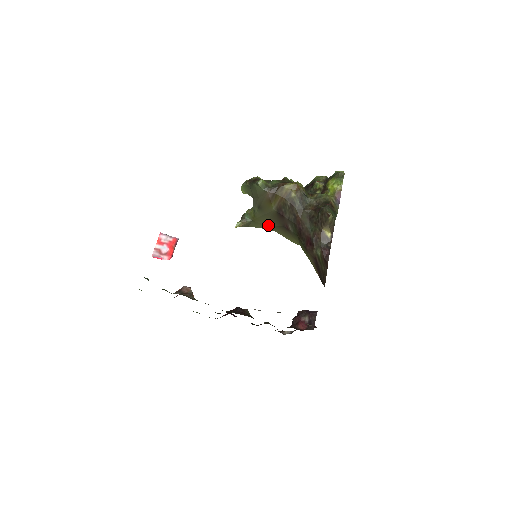
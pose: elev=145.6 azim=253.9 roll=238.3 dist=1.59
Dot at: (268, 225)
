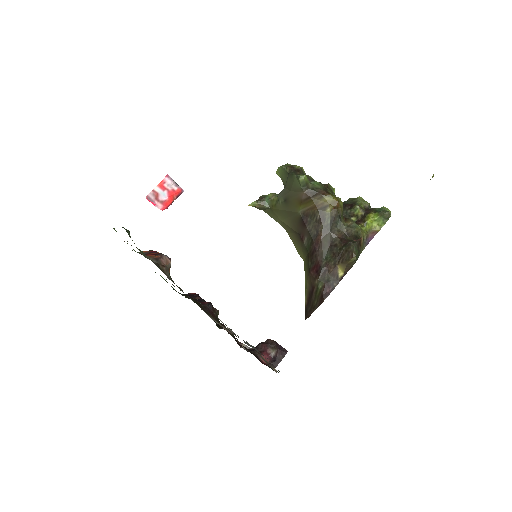
Dot at: (284, 222)
